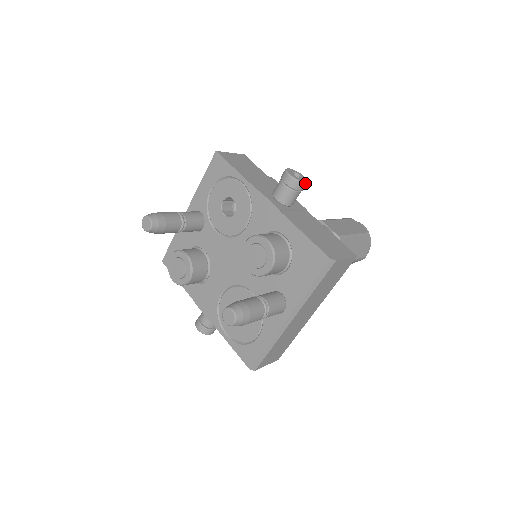
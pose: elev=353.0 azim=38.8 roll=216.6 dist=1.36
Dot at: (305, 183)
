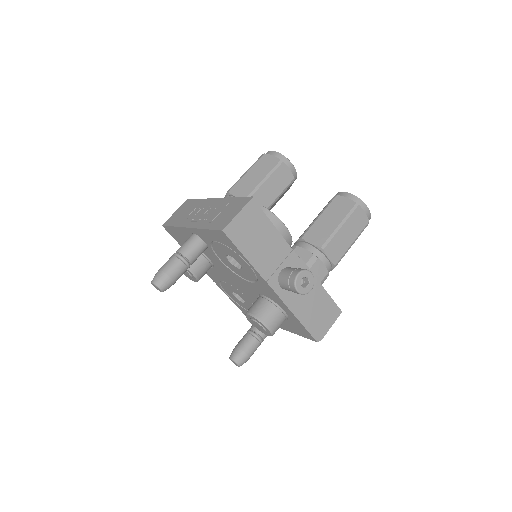
Dot at: occluded
